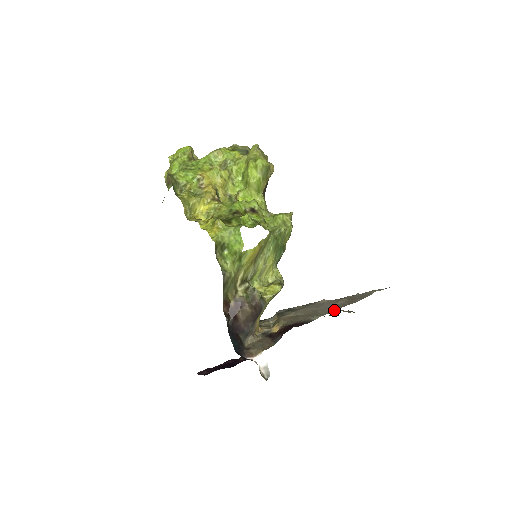
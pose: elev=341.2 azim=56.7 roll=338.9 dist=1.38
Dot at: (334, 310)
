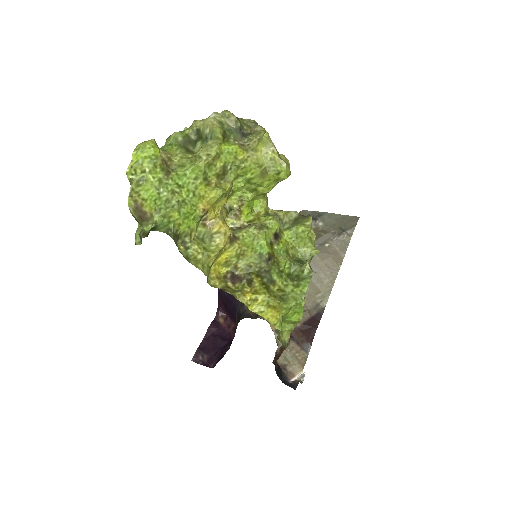
Dot at: (332, 282)
